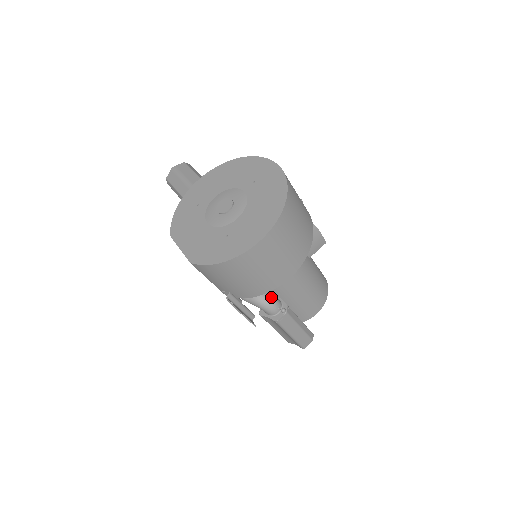
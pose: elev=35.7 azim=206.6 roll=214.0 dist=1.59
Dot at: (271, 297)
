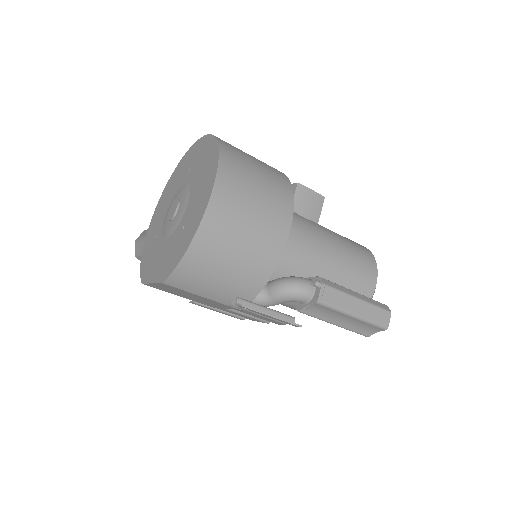
Dot at: (292, 278)
